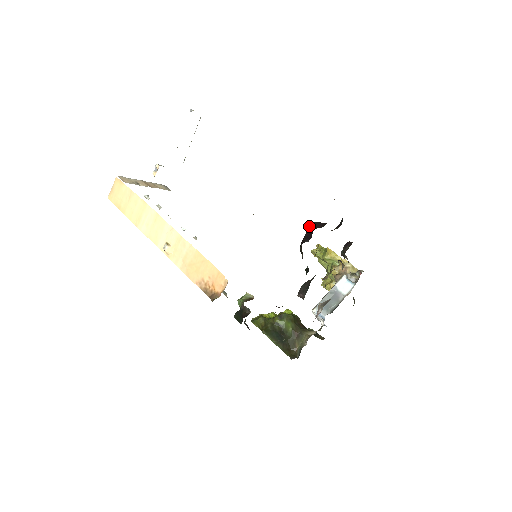
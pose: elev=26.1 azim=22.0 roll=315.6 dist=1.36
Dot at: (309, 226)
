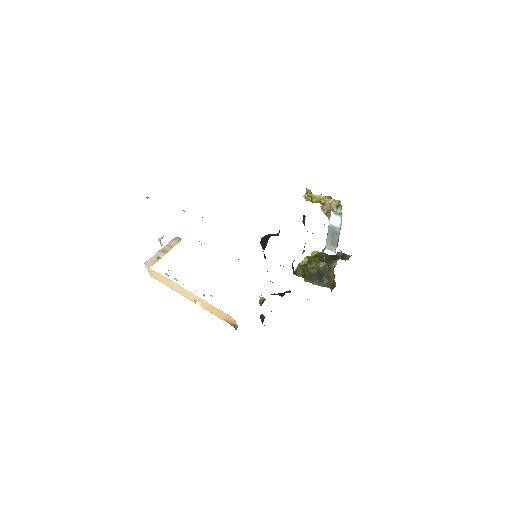
Dot at: (261, 245)
